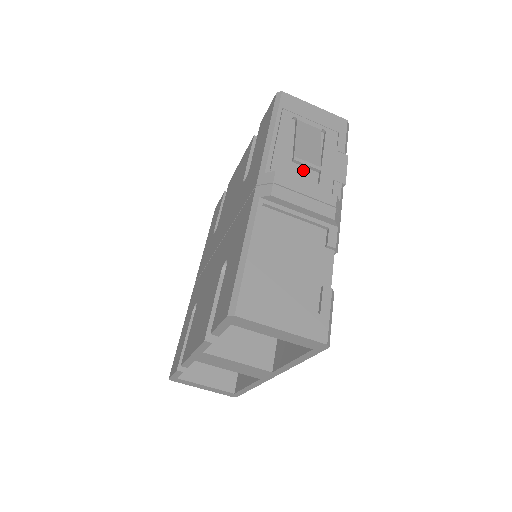
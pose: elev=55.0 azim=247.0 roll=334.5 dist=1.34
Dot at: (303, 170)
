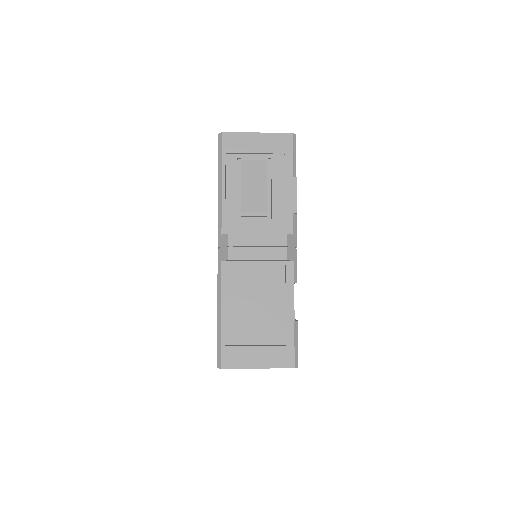
Dot at: occluded
